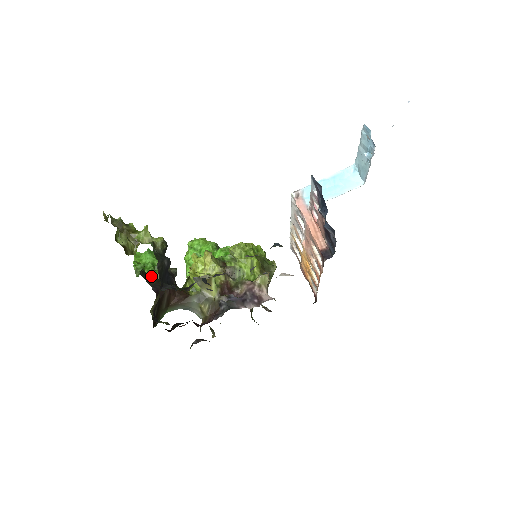
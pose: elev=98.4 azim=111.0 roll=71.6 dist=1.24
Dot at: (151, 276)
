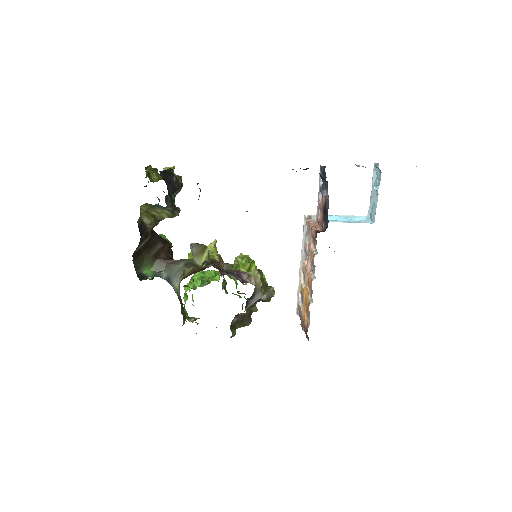
Dot at: occluded
